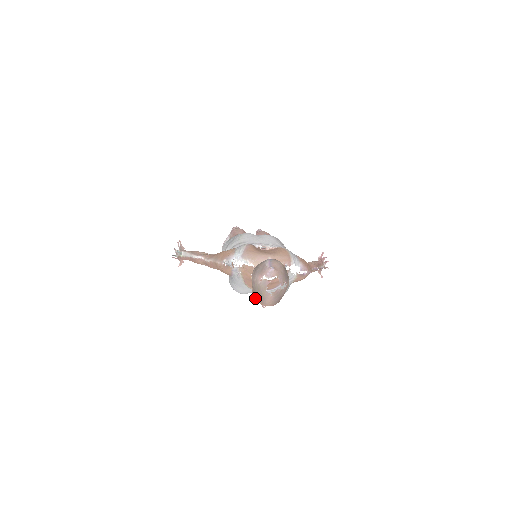
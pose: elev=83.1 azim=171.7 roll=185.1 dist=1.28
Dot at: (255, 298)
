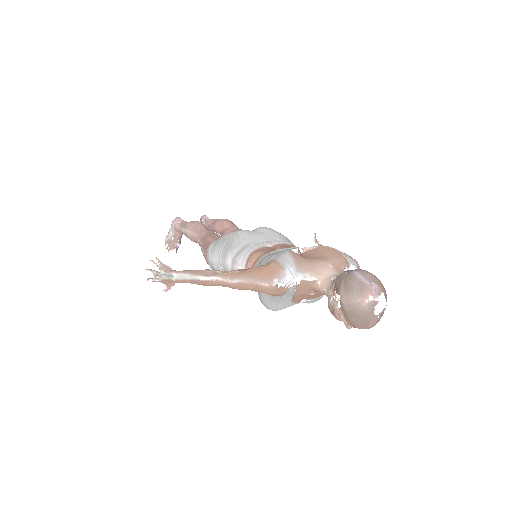
Dot at: (348, 323)
